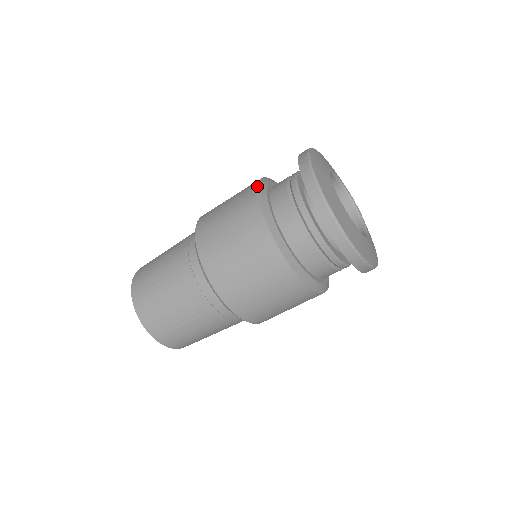
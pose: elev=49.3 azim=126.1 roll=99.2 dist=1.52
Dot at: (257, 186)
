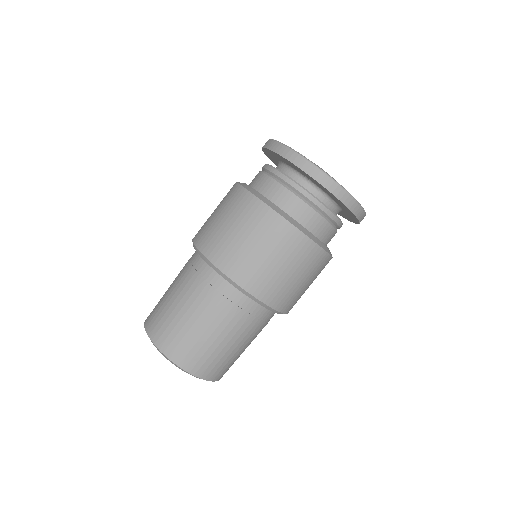
Dot at: (255, 196)
